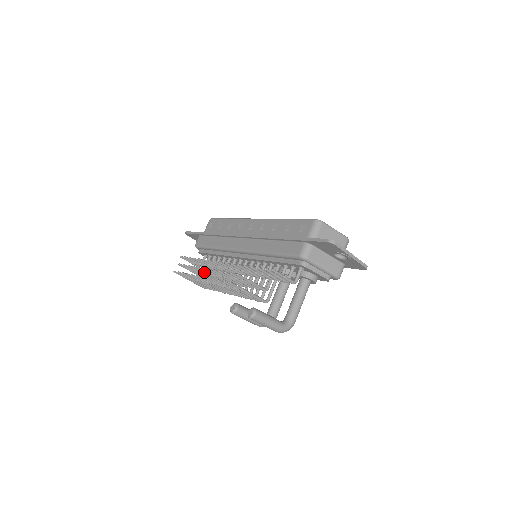
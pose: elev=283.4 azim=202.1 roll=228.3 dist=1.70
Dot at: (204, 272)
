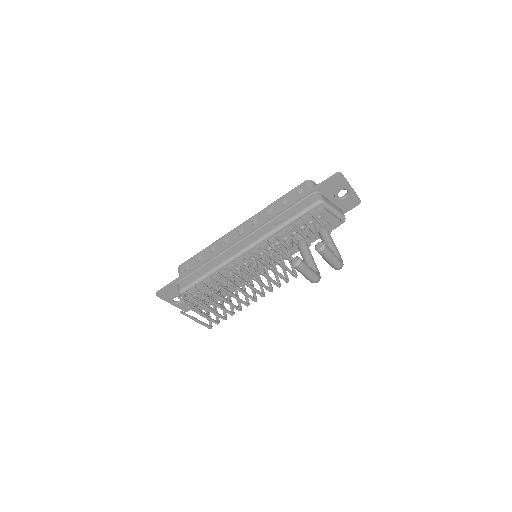
Dot at: (216, 292)
